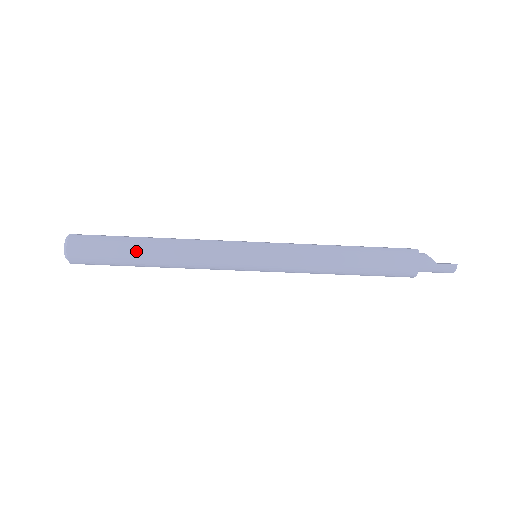
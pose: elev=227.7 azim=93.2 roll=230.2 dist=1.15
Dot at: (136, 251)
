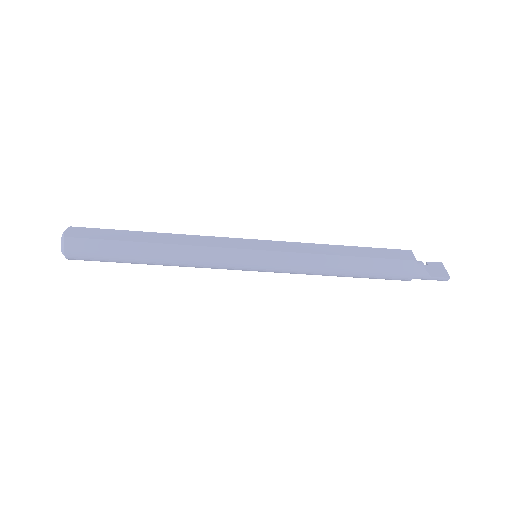
Dot at: (136, 257)
